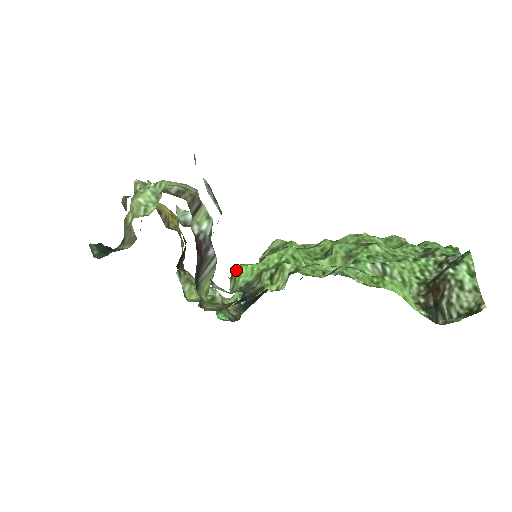
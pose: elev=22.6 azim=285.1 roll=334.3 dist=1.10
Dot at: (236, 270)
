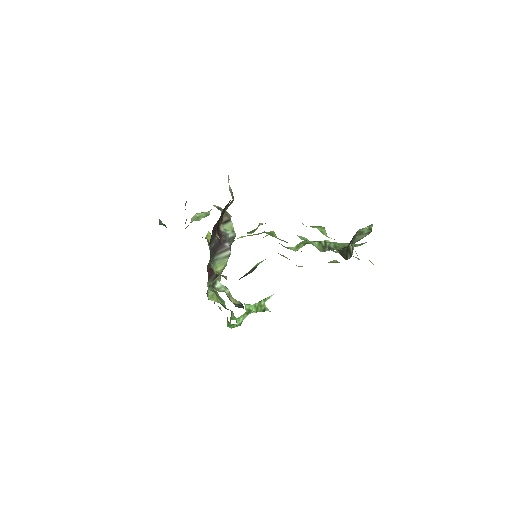
Dot at: occluded
